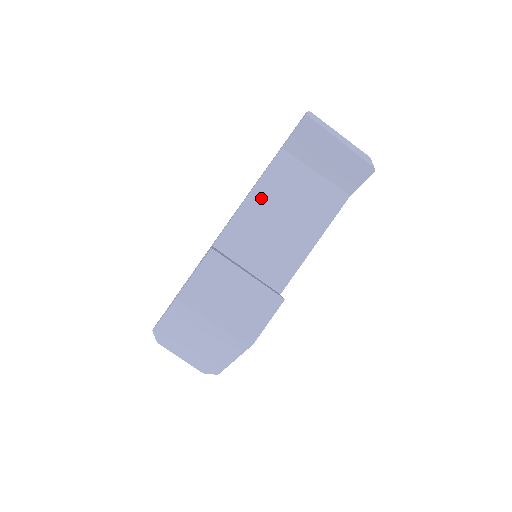
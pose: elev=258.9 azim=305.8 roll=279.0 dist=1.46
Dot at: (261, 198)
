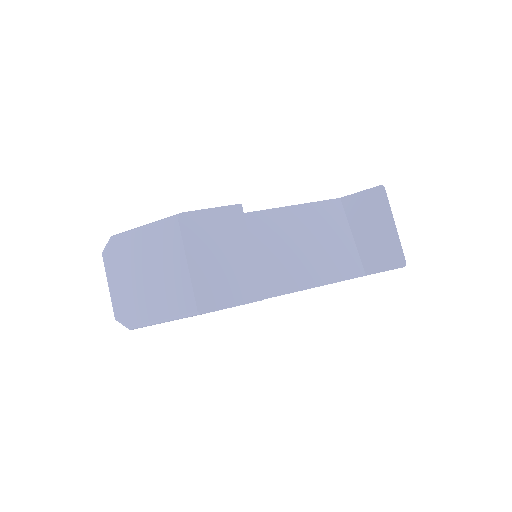
Dot at: (297, 217)
